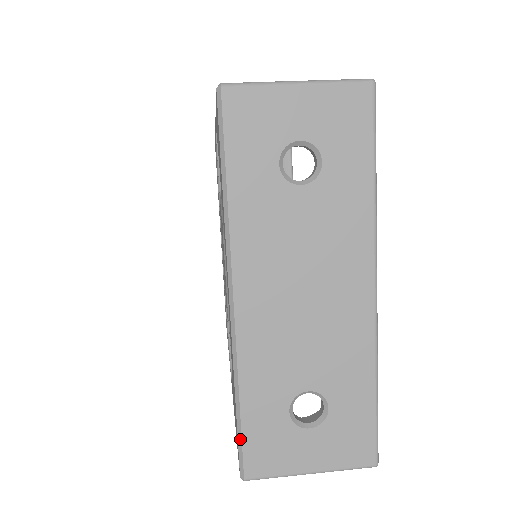
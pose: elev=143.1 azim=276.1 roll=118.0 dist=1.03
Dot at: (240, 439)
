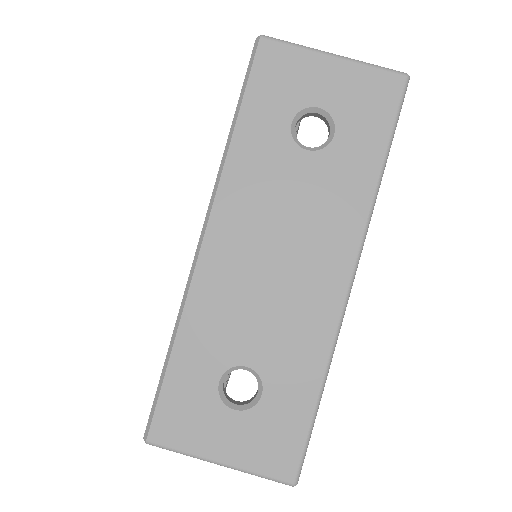
Dot at: (158, 393)
